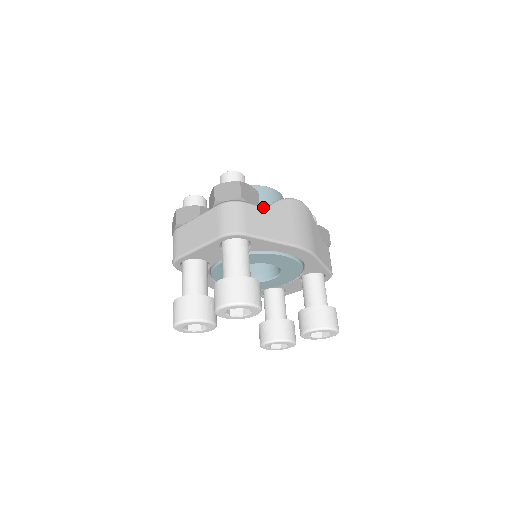
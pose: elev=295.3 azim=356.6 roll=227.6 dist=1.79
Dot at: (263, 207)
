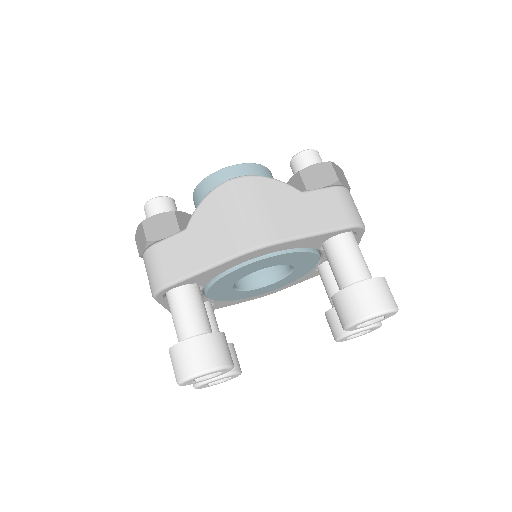
Dot at: (179, 232)
